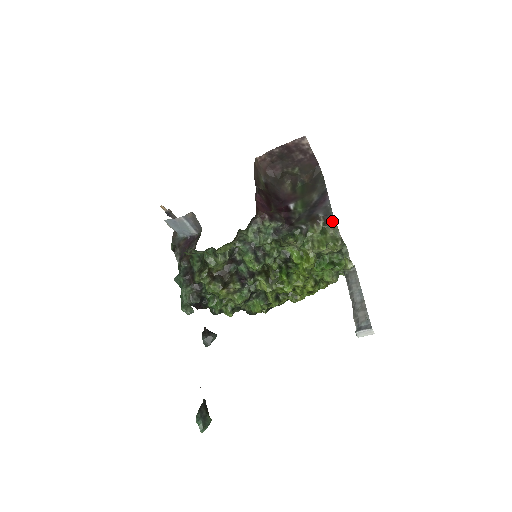
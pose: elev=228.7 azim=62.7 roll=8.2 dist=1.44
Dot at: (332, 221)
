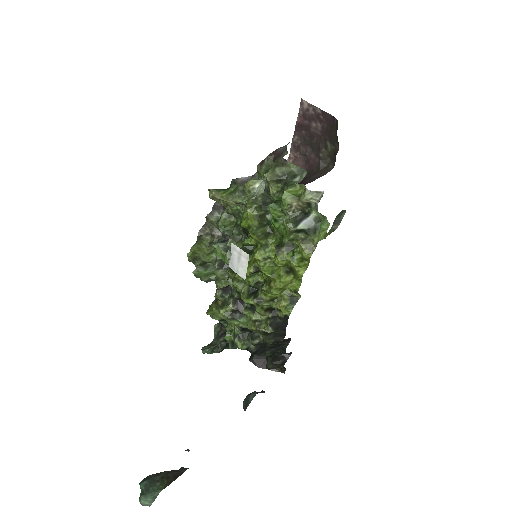
Dot at: (284, 151)
